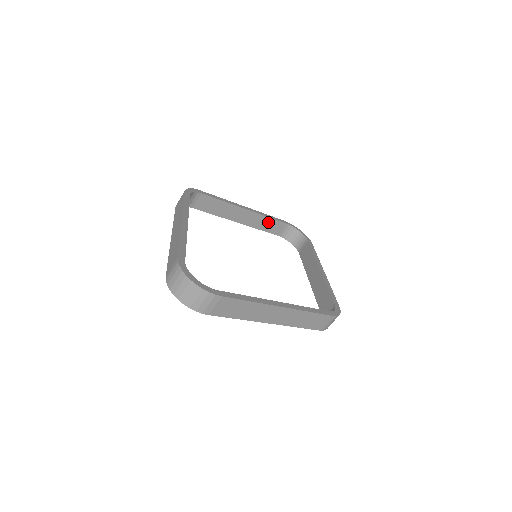
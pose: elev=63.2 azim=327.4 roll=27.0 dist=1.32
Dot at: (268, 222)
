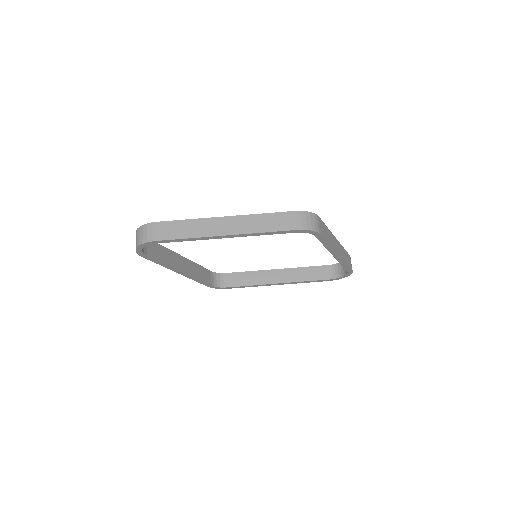
Dot at: (306, 272)
